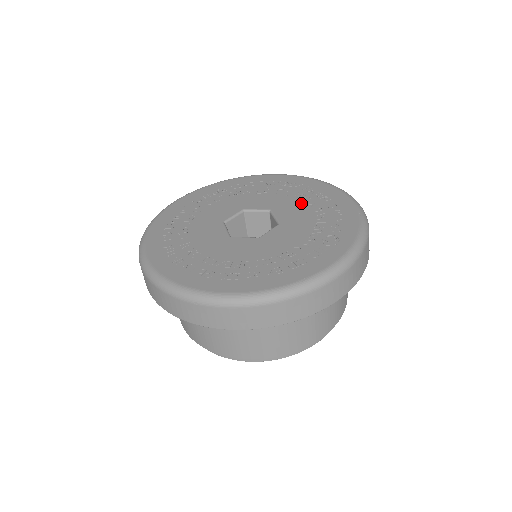
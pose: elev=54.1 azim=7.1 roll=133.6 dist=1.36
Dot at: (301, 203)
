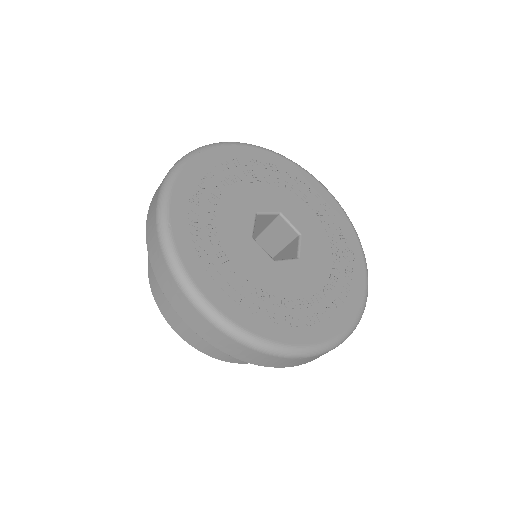
Dot at: (299, 200)
